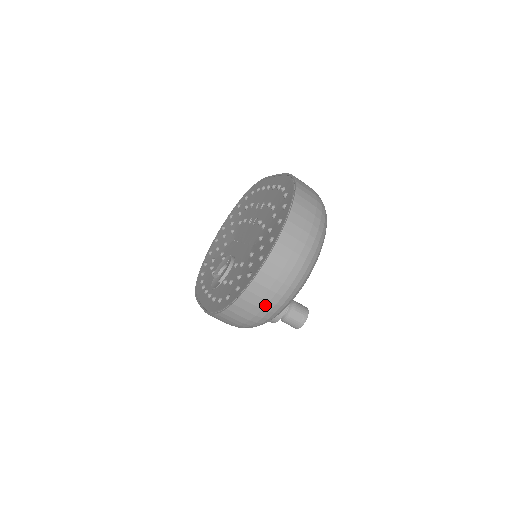
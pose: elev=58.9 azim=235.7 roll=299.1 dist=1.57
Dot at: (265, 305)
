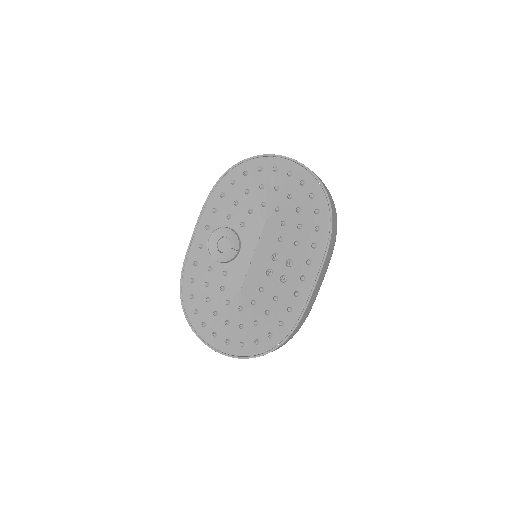
Dot at: occluded
